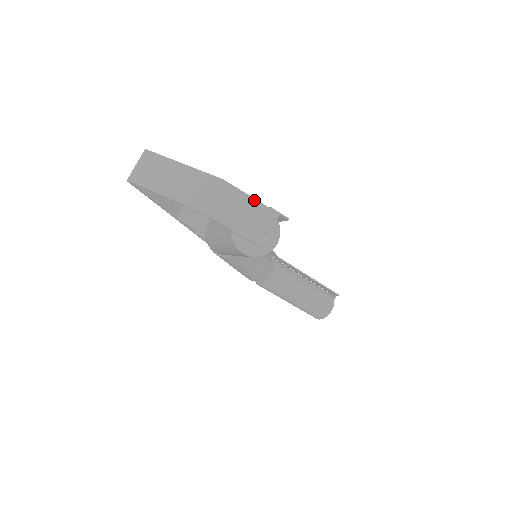
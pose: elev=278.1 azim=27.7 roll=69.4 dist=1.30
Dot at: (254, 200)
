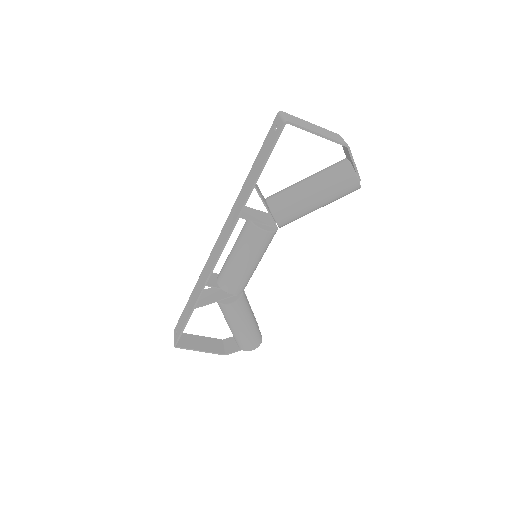
Dot at: occluded
